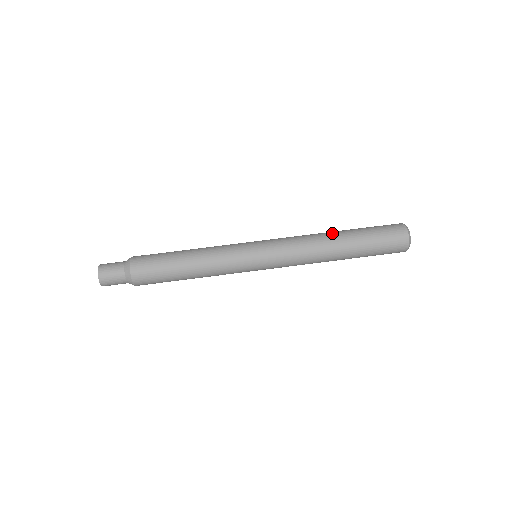
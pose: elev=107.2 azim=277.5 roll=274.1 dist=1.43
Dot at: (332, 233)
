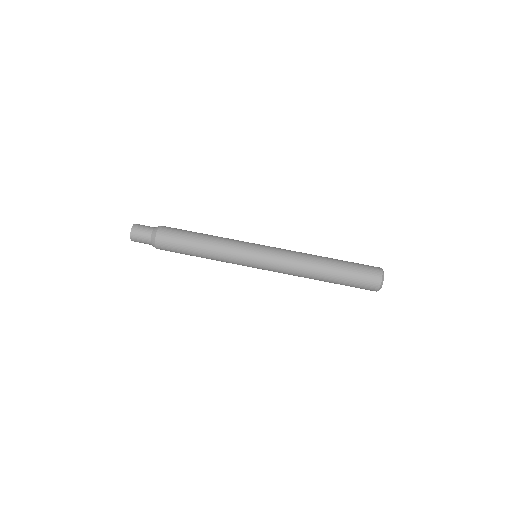
Dot at: (321, 256)
